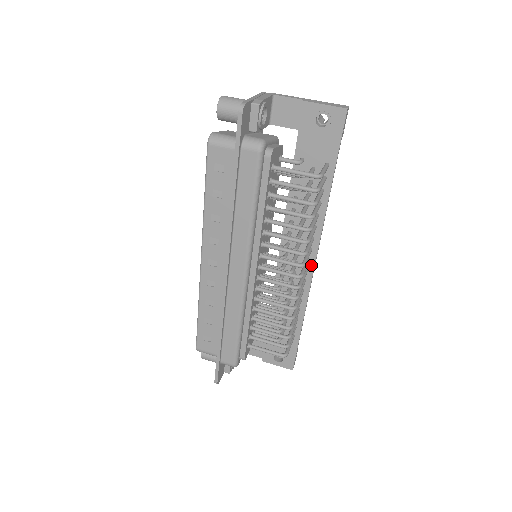
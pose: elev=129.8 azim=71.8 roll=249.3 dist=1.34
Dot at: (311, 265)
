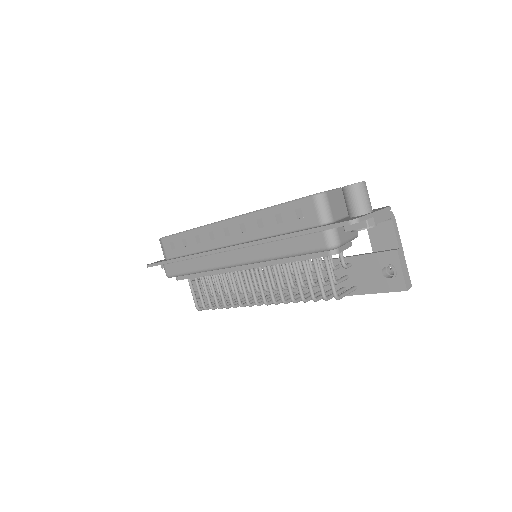
Dot at: occluded
